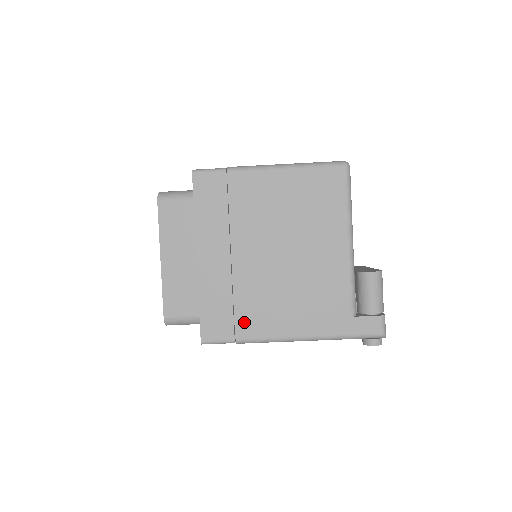
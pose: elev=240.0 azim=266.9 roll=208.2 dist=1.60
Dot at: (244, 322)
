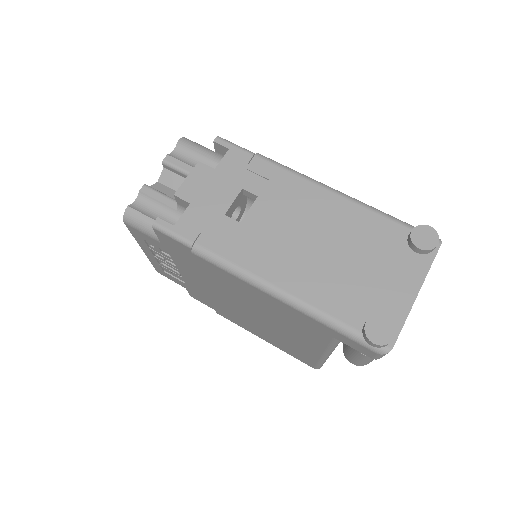
Dot at: occluded
